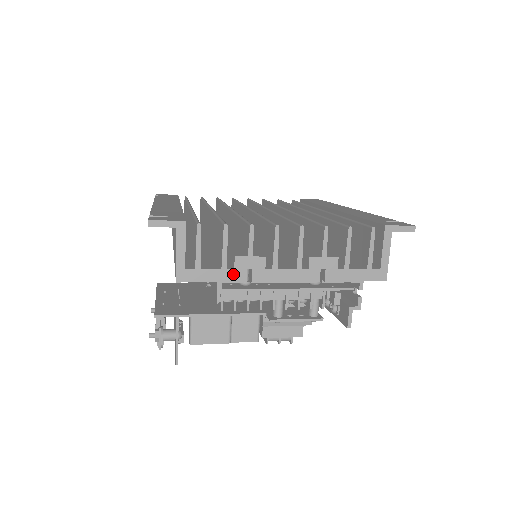
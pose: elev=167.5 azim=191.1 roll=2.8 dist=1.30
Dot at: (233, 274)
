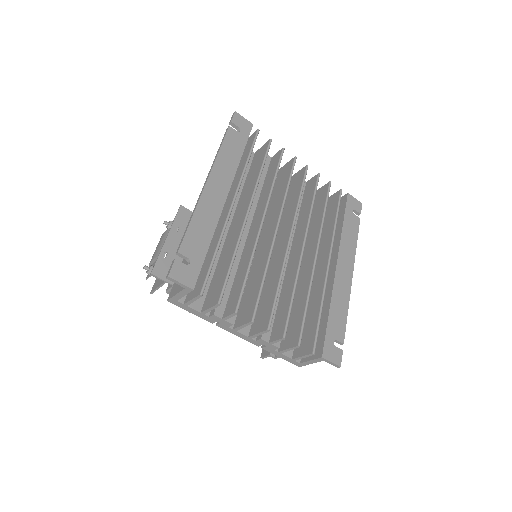
Dot at: (206, 318)
